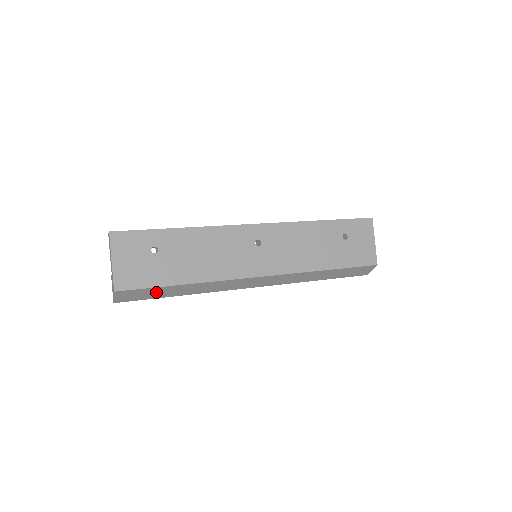
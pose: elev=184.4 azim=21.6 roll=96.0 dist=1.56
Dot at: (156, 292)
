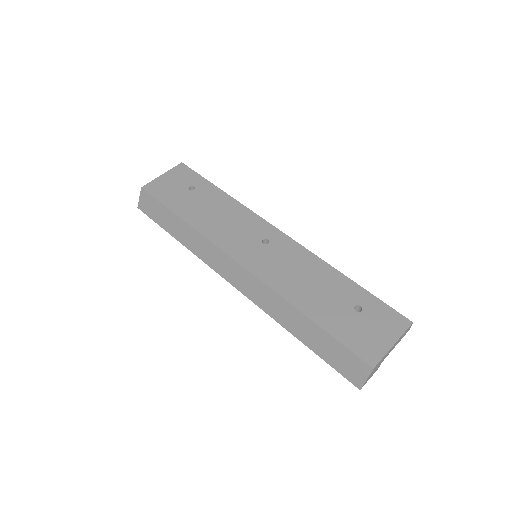
Dot at: (163, 215)
